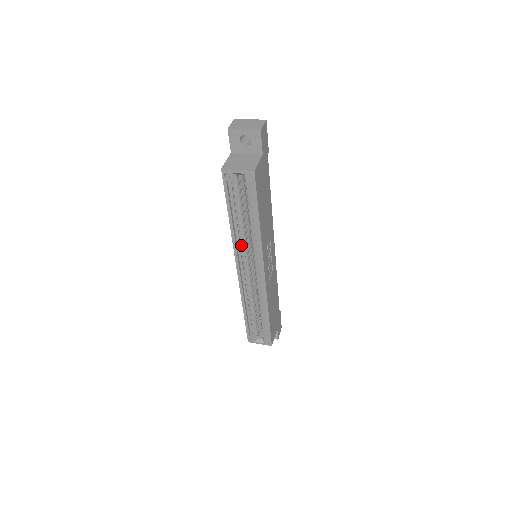
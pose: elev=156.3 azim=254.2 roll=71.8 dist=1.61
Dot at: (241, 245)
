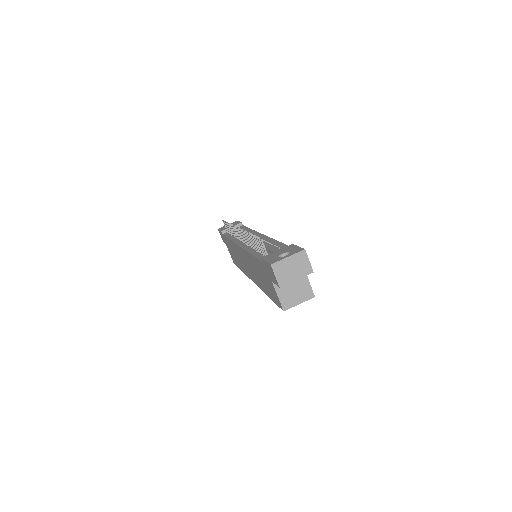
Dot at: occluded
